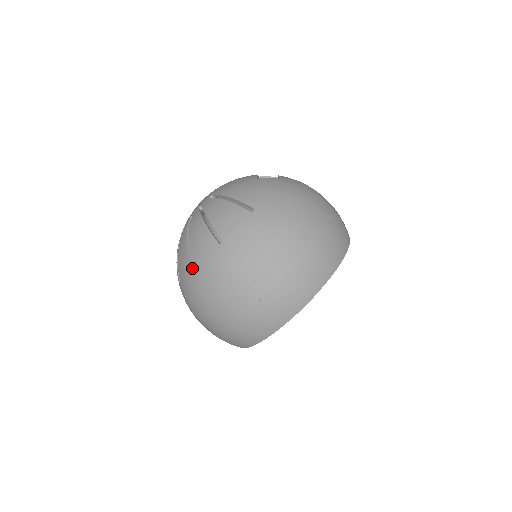
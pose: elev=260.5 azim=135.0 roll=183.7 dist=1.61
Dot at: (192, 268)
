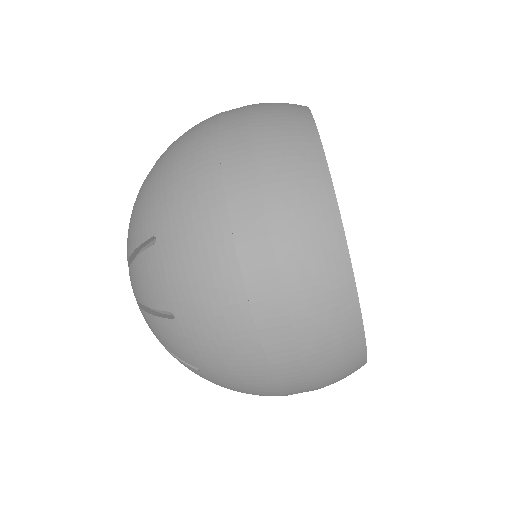
Dot at: (196, 369)
